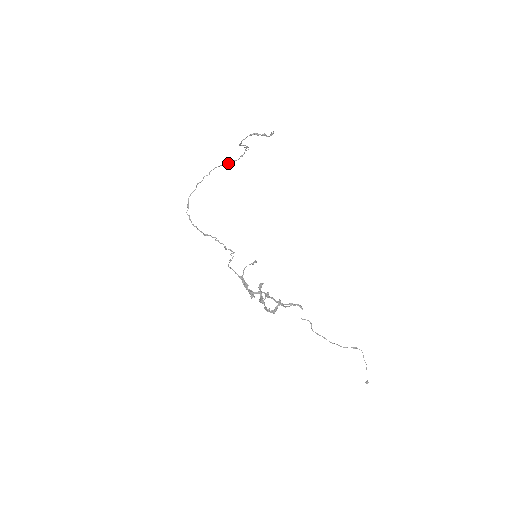
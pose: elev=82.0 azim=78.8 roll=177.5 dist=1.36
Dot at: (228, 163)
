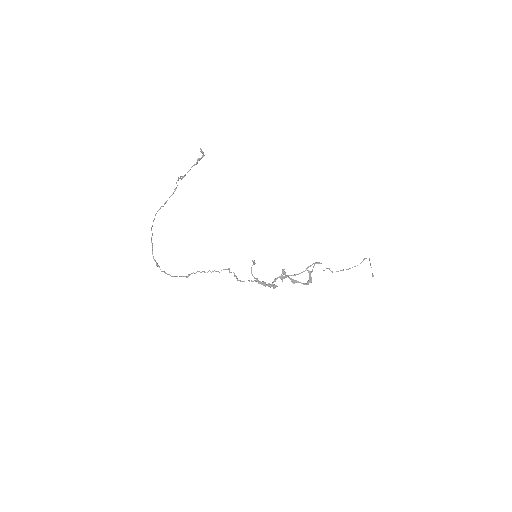
Dot at: occluded
